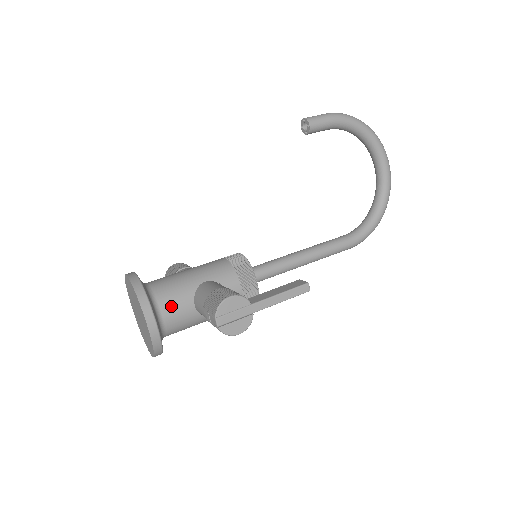
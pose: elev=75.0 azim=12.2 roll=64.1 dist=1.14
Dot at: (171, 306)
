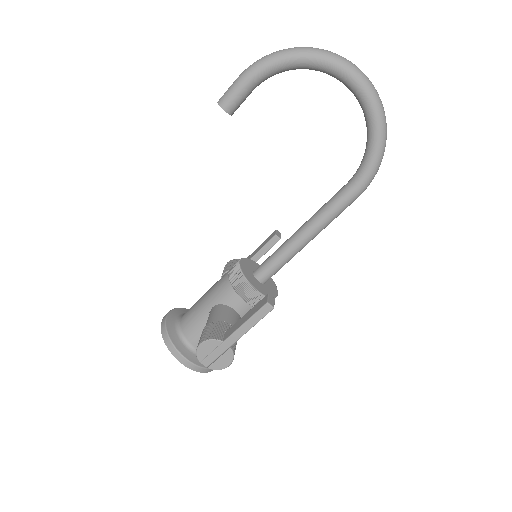
Dot at: (196, 337)
